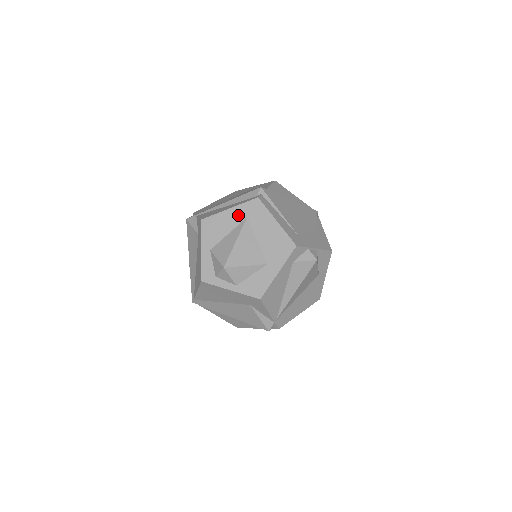
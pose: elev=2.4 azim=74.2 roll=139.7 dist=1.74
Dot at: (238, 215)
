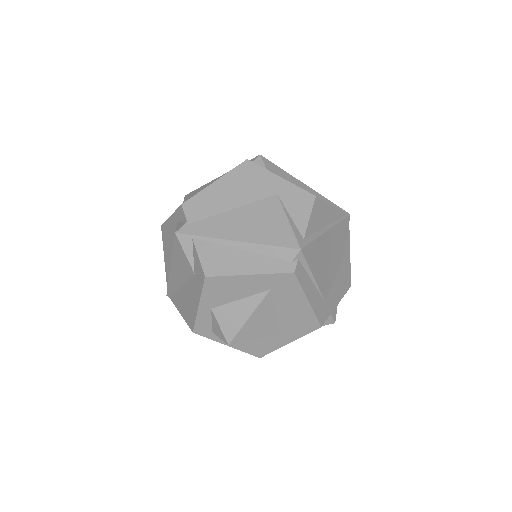
Dot at: (260, 284)
